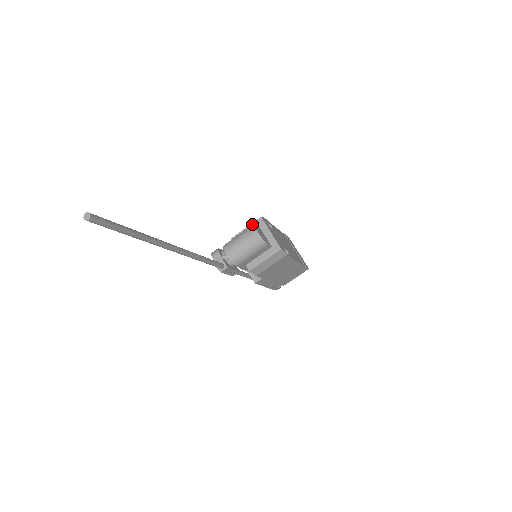
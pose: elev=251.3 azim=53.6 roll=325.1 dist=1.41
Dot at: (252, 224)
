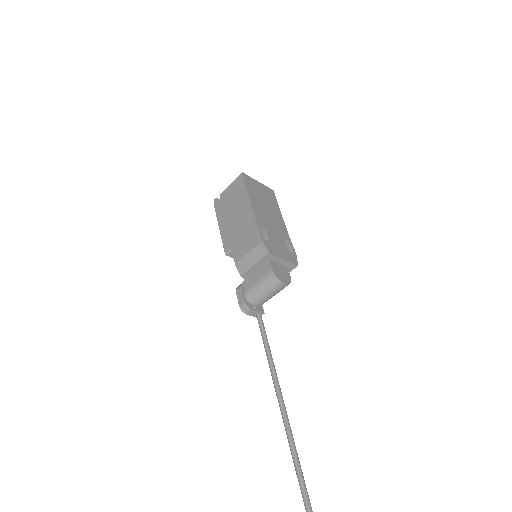
Dot at: (261, 261)
